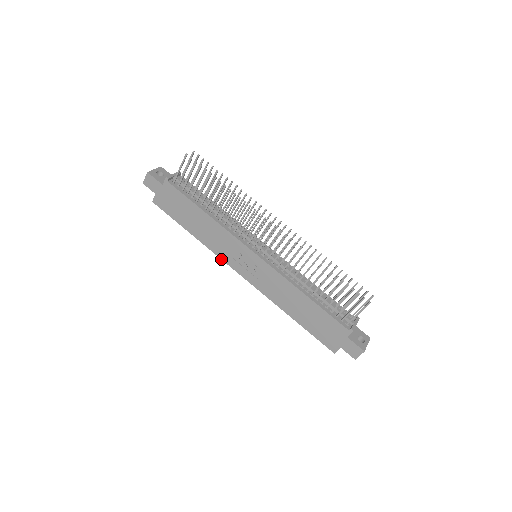
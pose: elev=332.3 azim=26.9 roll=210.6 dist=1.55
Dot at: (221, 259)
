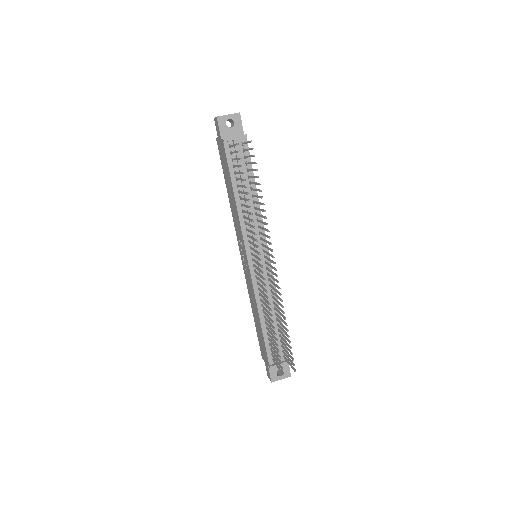
Dot at: (235, 230)
